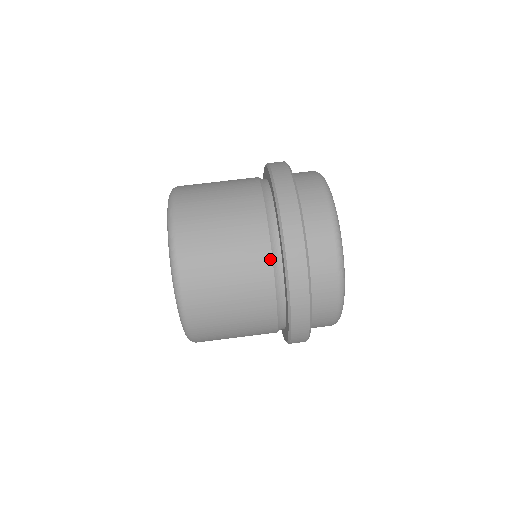
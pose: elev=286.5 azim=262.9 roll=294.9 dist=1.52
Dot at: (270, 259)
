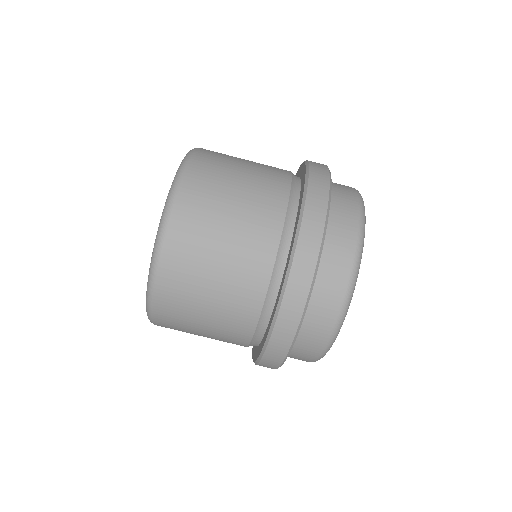
Dot at: (283, 213)
